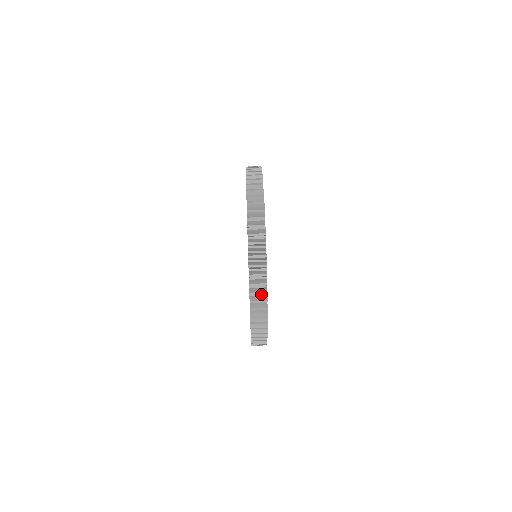
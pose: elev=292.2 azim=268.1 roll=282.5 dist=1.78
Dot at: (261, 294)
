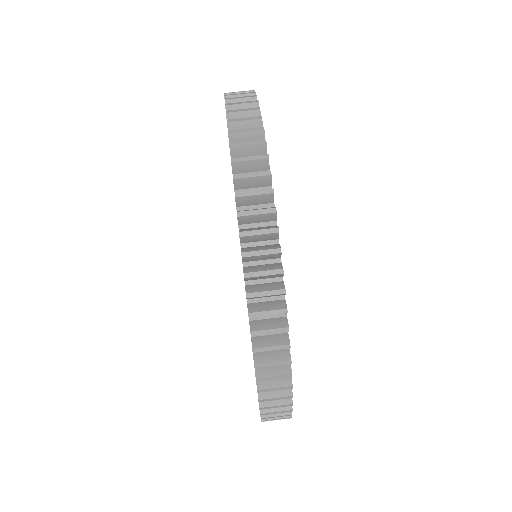
Dot at: occluded
